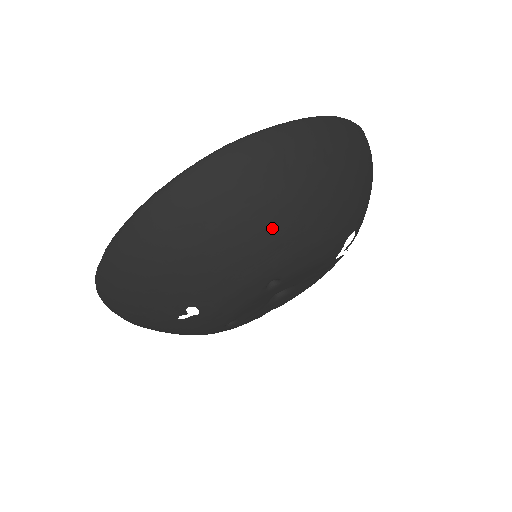
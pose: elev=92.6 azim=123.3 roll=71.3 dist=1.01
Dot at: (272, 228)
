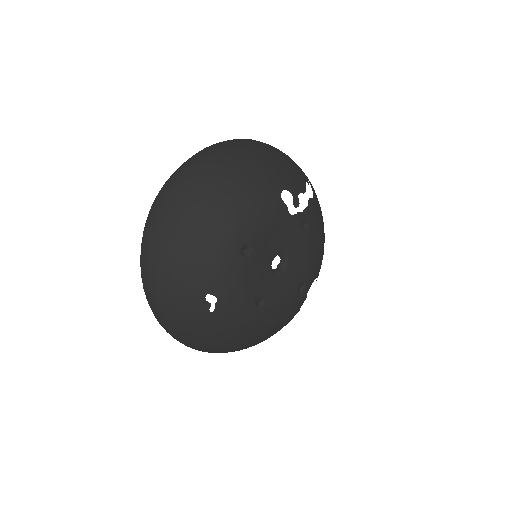
Dot at: (206, 215)
